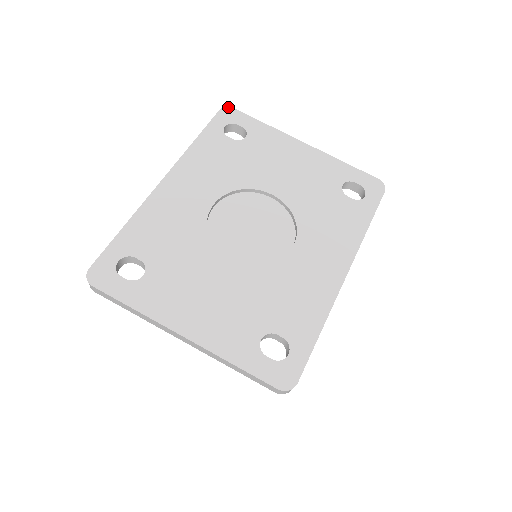
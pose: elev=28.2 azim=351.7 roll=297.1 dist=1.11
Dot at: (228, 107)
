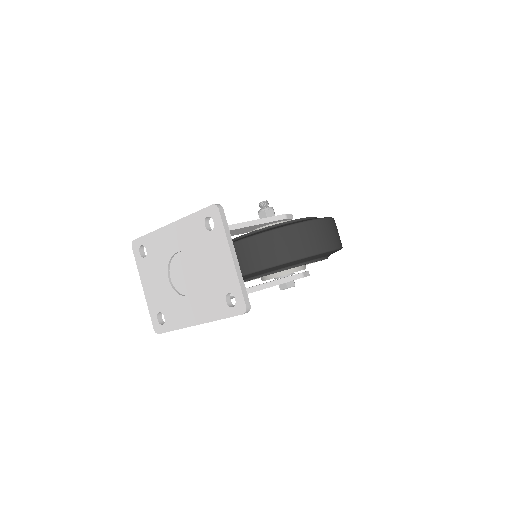
Dot at: (217, 206)
